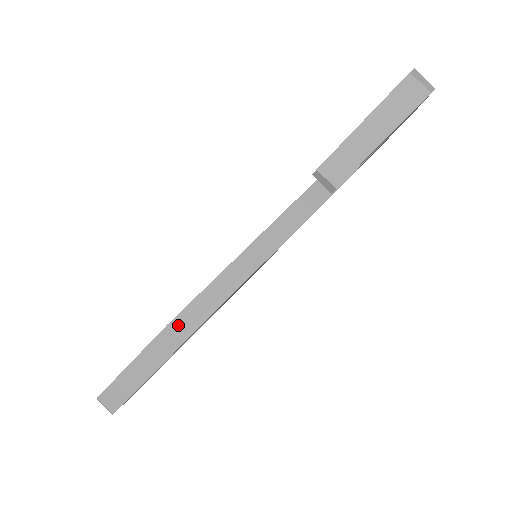
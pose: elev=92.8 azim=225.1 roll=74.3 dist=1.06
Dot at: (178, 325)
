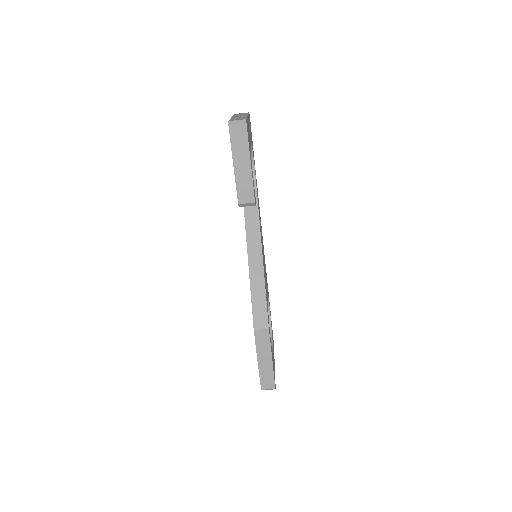
Dot at: (258, 325)
